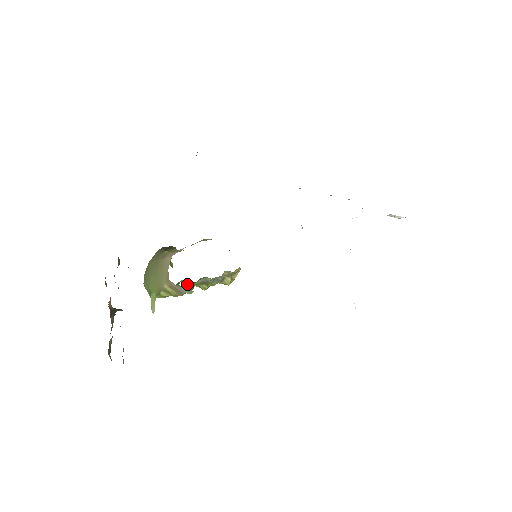
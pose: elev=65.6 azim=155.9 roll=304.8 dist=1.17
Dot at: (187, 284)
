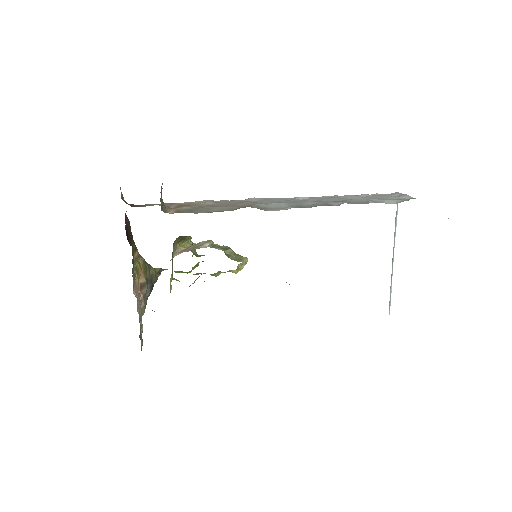
Dot at: occluded
